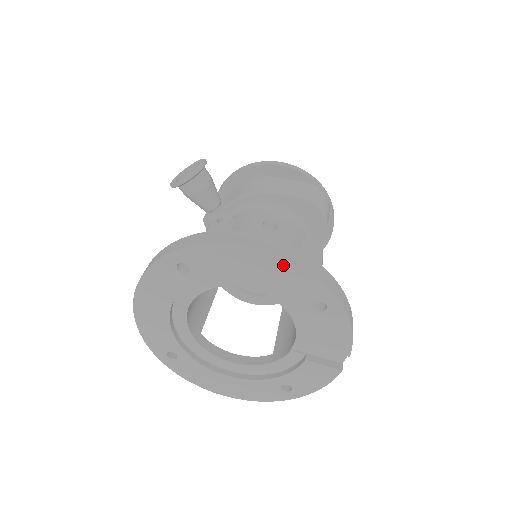
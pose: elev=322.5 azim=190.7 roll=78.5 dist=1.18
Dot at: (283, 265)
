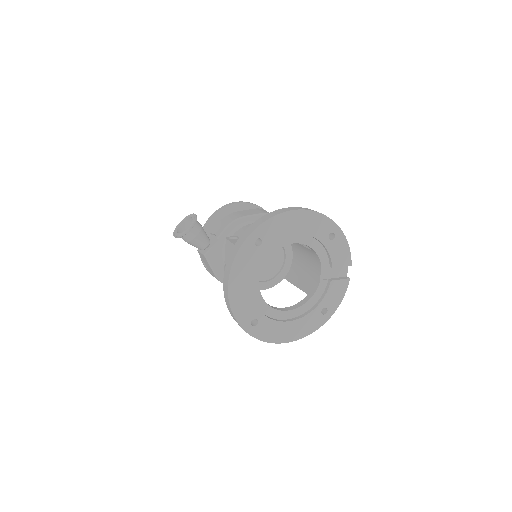
Dot at: (310, 216)
